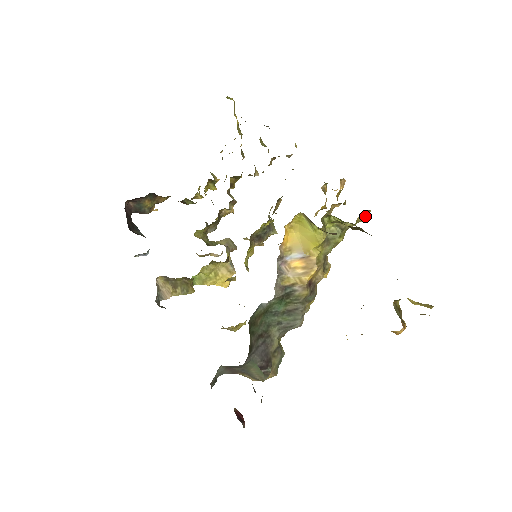
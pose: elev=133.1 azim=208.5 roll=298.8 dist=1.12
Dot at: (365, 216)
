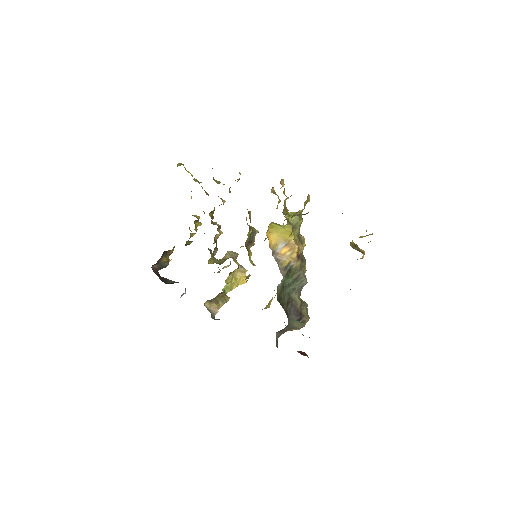
Dot at: (307, 200)
